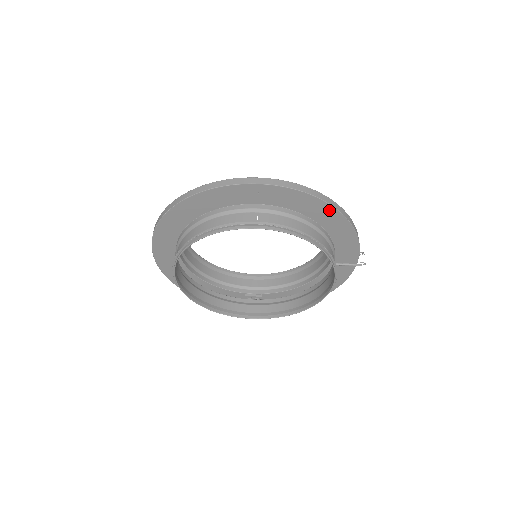
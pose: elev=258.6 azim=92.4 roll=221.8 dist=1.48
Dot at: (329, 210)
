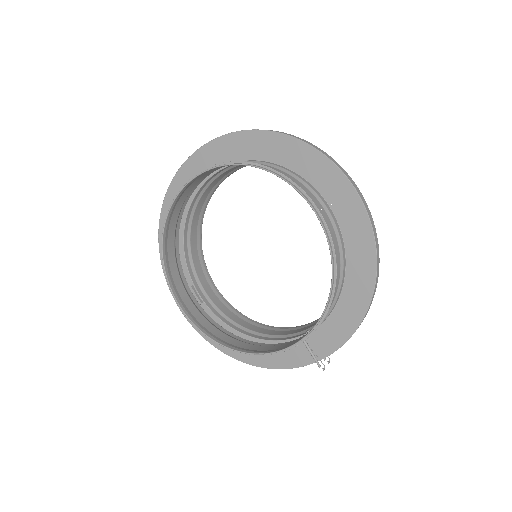
Dot at: (369, 279)
